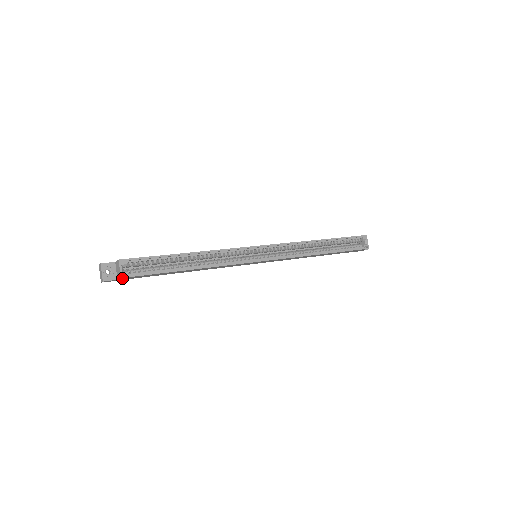
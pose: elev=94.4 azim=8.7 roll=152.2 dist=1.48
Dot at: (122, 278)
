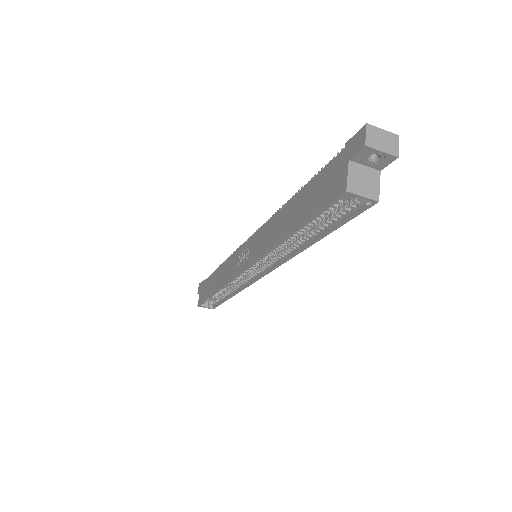
Dot at: occluded
